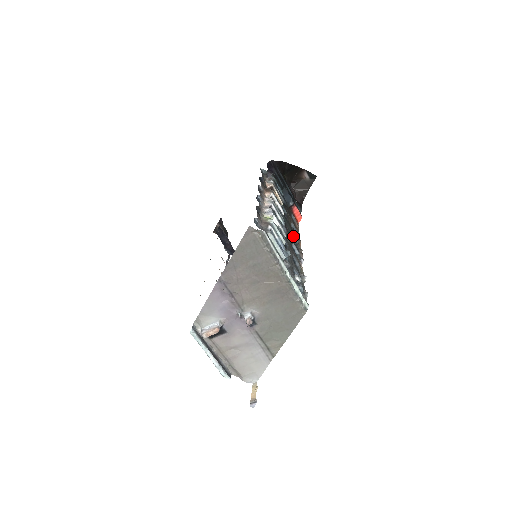
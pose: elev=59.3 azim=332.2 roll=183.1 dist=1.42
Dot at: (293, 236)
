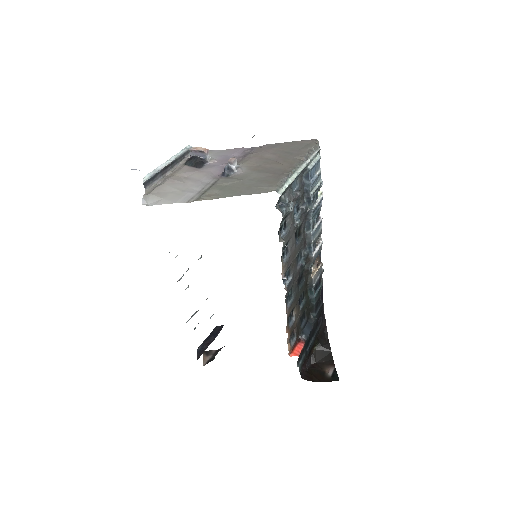
Dot at: (291, 300)
